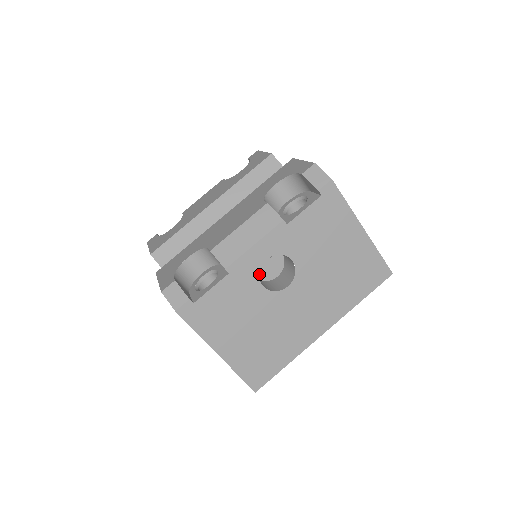
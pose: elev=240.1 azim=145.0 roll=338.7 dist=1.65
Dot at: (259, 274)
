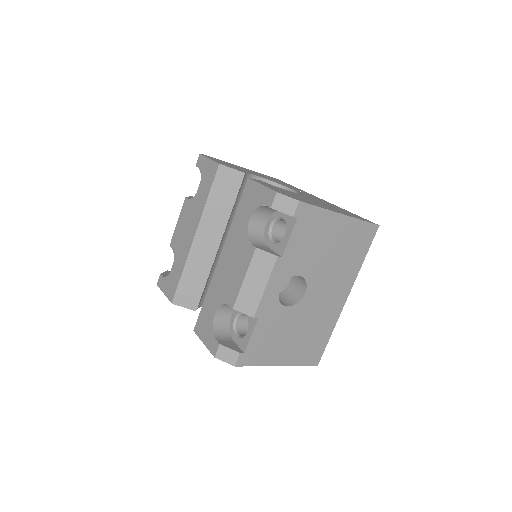
Dot at: occluded
